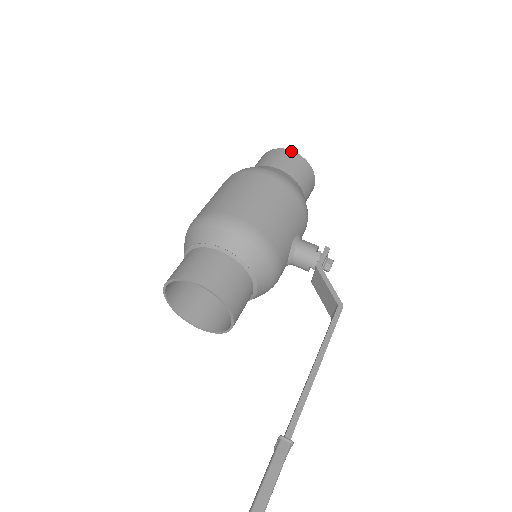
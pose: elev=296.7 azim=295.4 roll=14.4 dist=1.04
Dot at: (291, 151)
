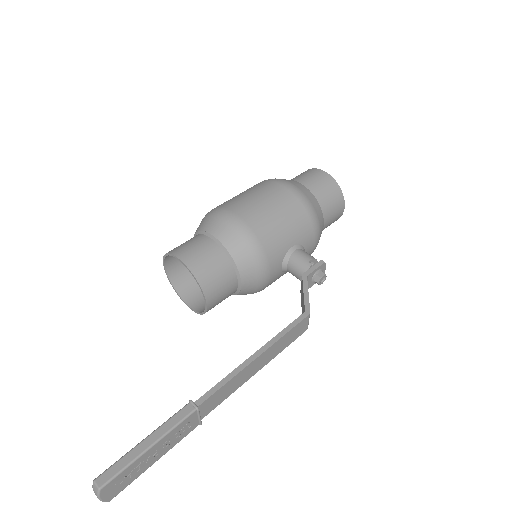
Dot at: (324, 172)
